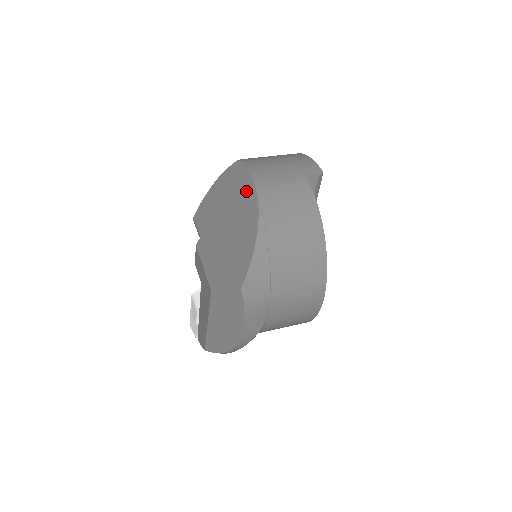
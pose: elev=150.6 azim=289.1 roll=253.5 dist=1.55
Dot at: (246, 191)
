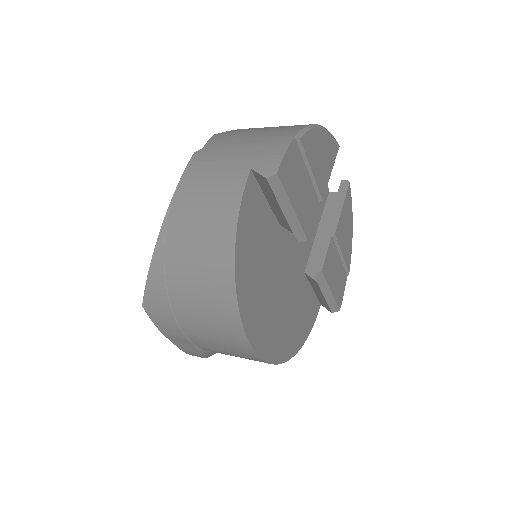
Dot at: occluded
